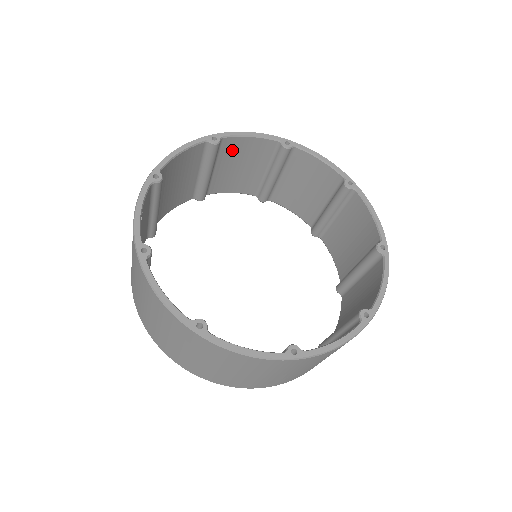
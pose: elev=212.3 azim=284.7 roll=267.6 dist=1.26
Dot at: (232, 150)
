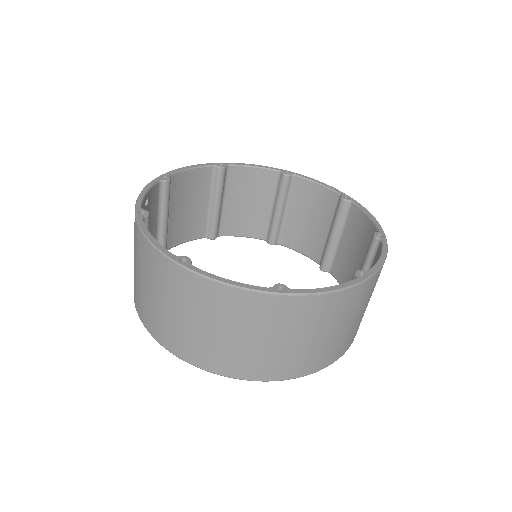
Dot at: (238, 182)
